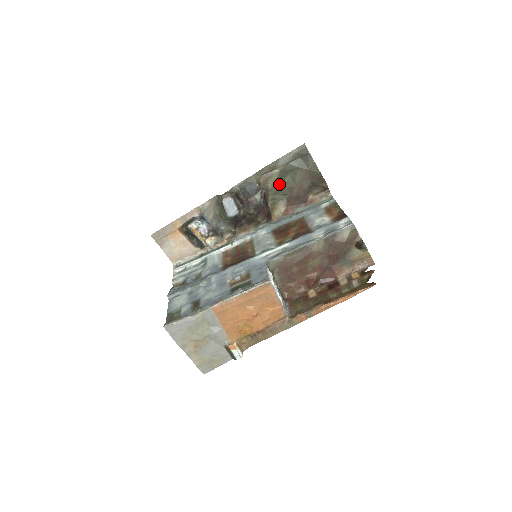
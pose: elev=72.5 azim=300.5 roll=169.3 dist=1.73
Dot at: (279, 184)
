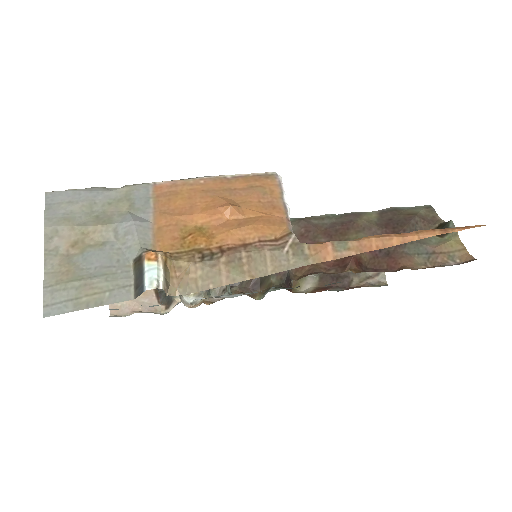
Dot at: occluded
